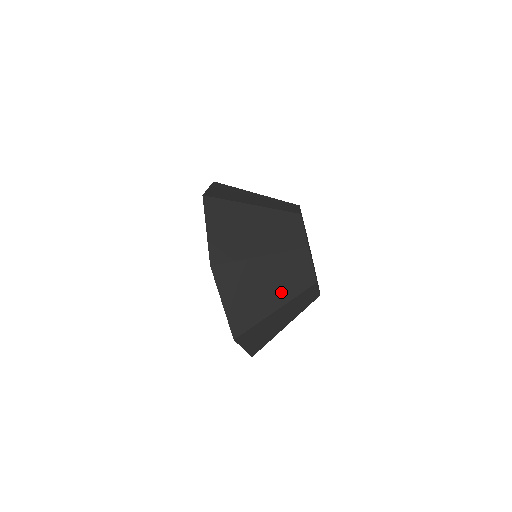
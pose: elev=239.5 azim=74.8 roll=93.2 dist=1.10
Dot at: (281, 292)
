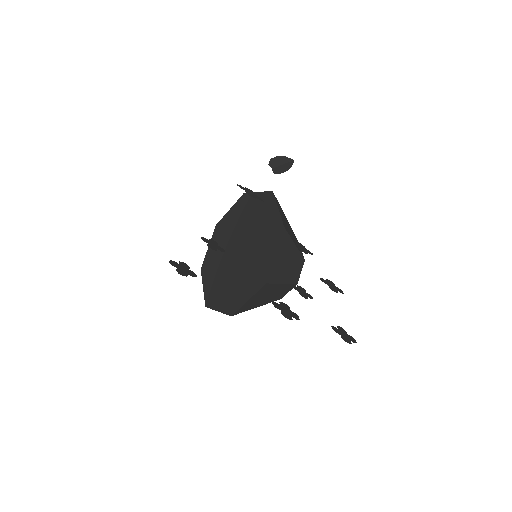
Dot at: occluded
